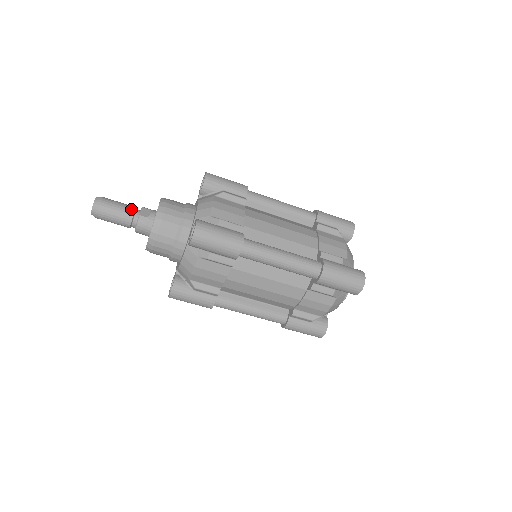
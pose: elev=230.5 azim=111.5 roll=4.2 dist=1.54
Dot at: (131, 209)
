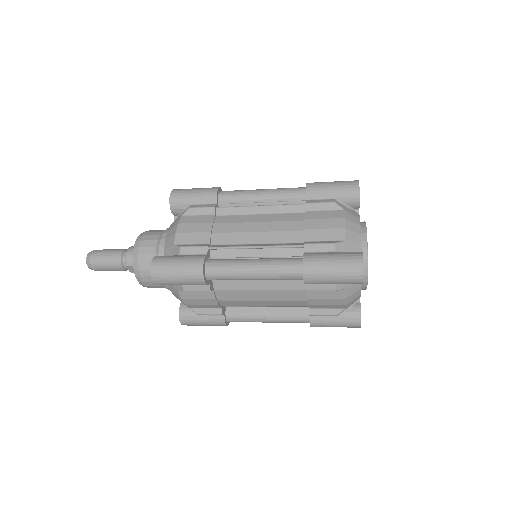
Dot at: (120, 270)
